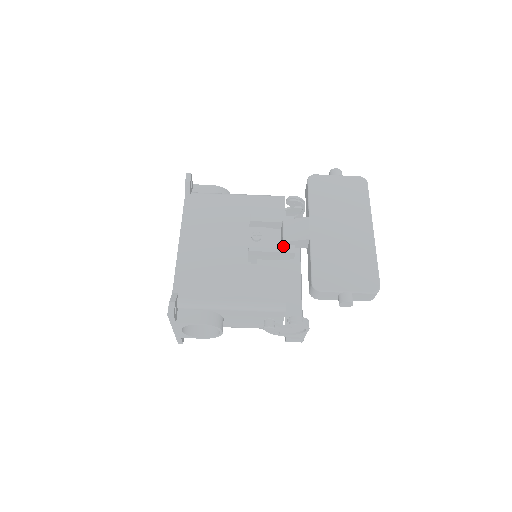
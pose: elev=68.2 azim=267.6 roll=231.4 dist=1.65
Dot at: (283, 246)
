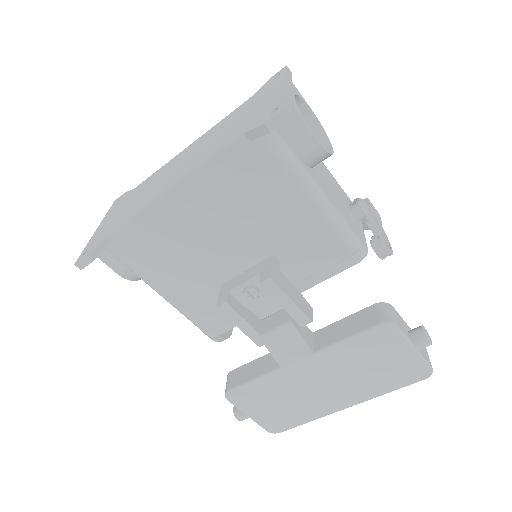
Dot at: (257, 334)
